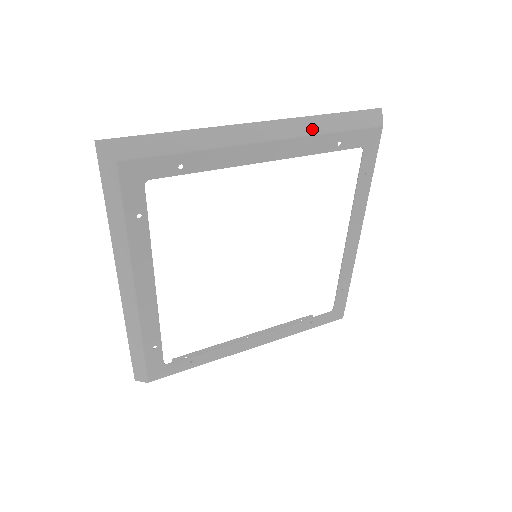
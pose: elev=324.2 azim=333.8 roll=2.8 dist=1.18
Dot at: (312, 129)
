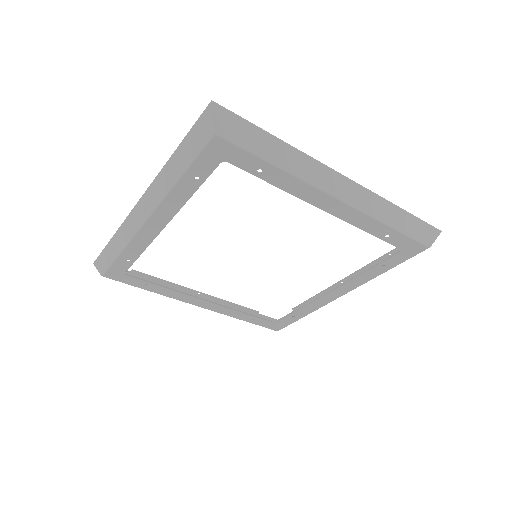
Dot at: (166, 185)
